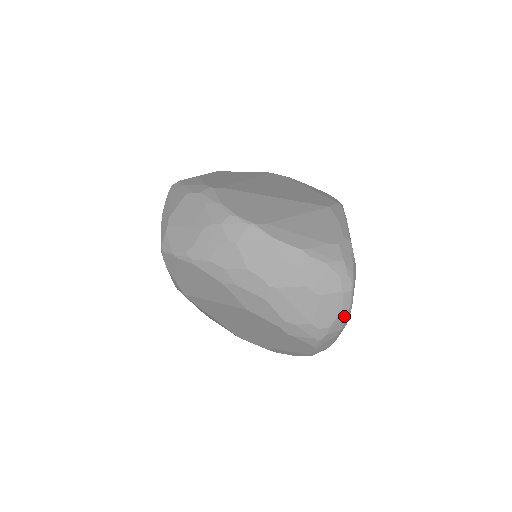
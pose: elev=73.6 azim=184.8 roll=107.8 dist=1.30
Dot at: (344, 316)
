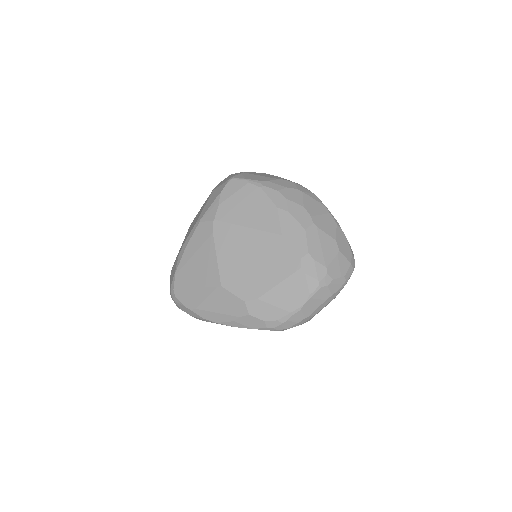
Dot at: (342, 283)
